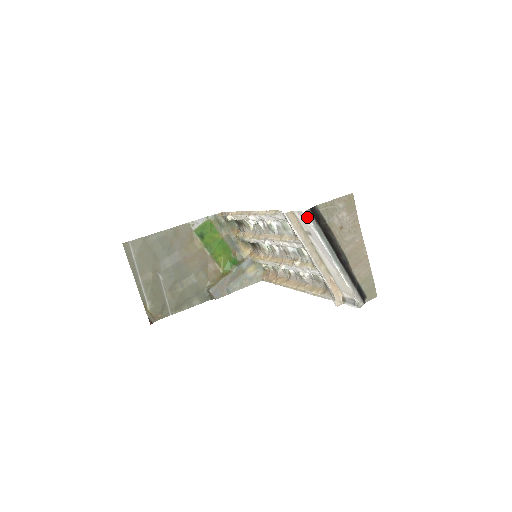
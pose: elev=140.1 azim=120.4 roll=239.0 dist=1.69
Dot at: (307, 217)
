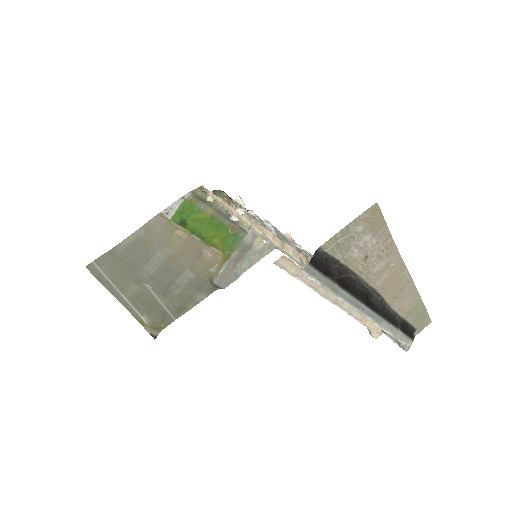
Dot at: (307, 276)
